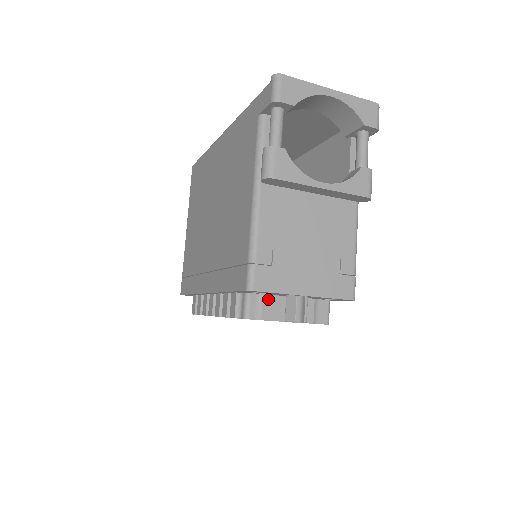
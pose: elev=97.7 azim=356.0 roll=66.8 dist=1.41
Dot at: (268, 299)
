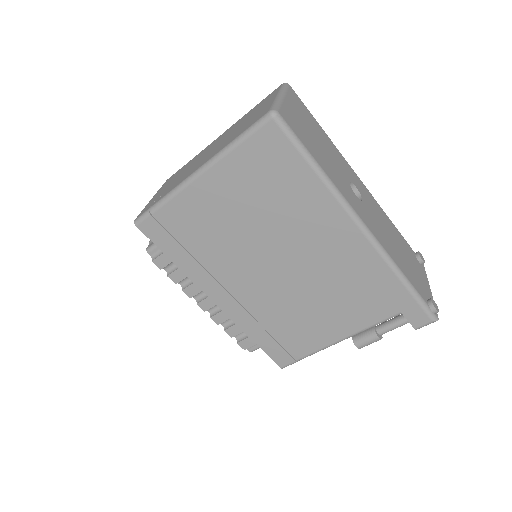
Dot at: occluded
